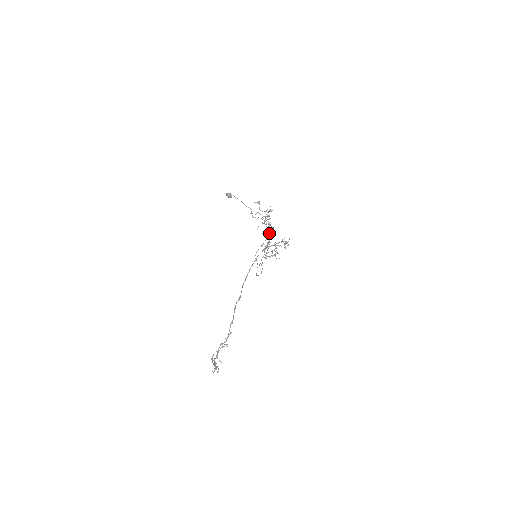
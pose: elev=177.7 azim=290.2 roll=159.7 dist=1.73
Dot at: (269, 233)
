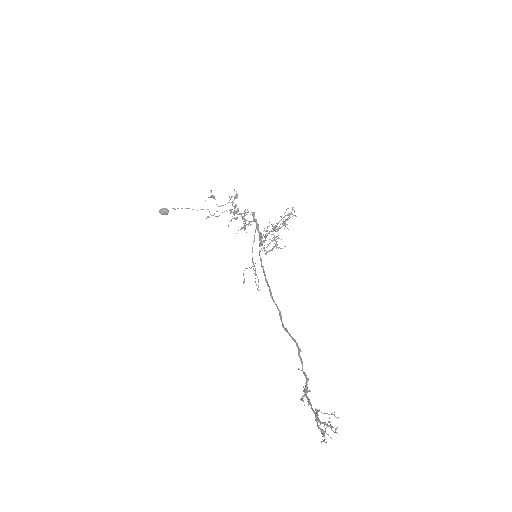
Dot at: (244, 230)
